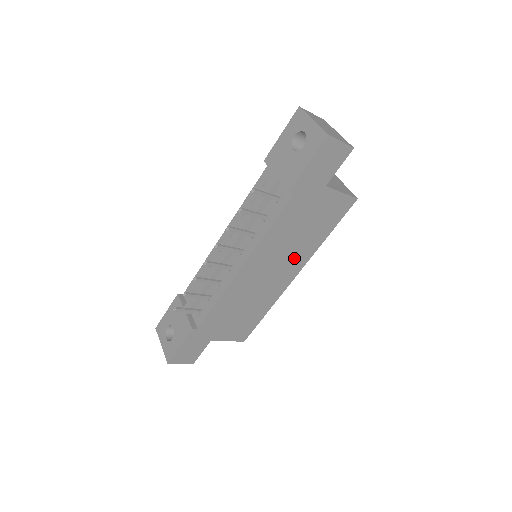
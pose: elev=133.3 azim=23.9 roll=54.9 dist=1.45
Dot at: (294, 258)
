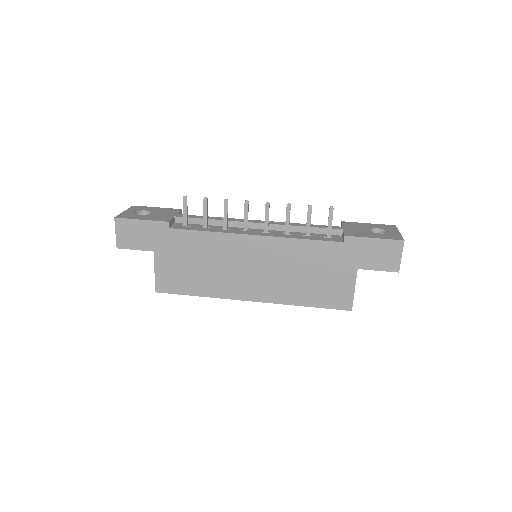
Dot at: (274, 286)
